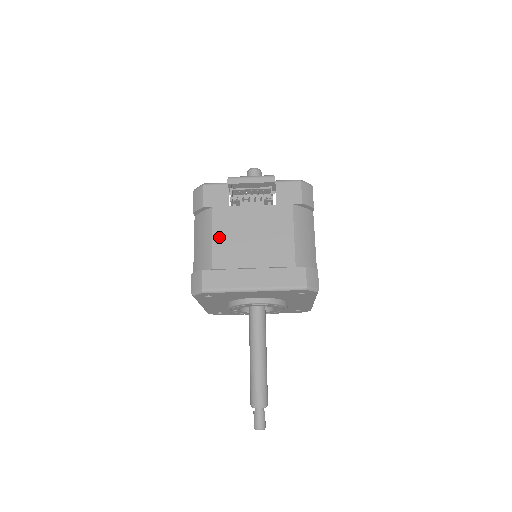
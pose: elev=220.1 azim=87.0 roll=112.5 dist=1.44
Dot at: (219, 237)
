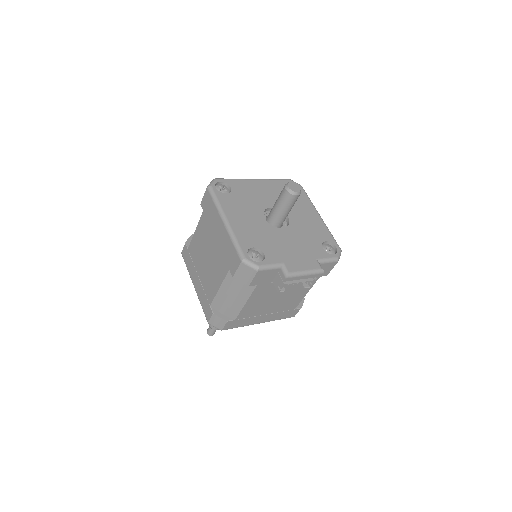
Dot at: (251, 303)
